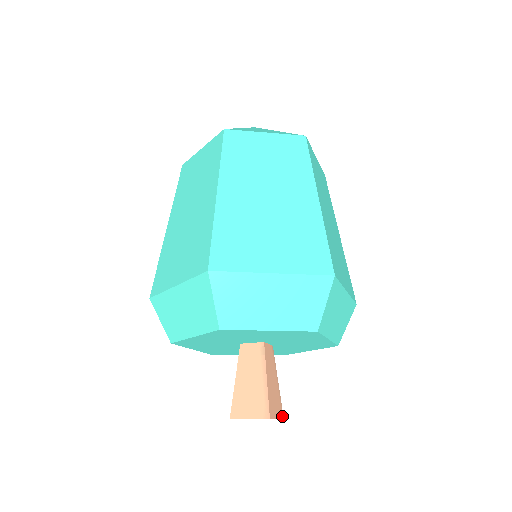
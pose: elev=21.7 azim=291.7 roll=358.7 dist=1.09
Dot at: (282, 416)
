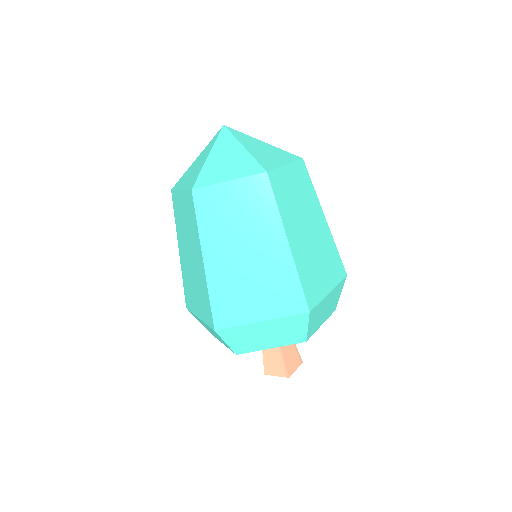
Dot at: (301, 362)
